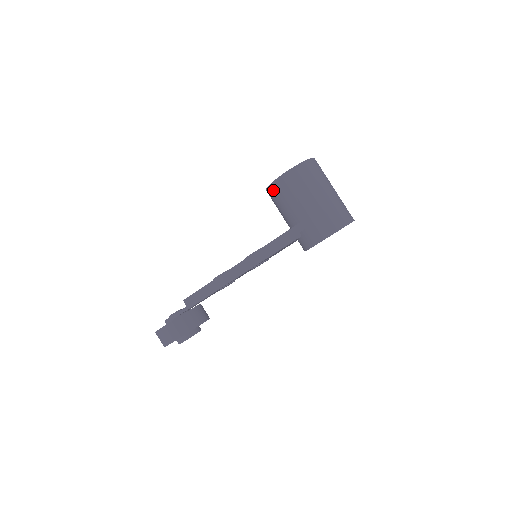
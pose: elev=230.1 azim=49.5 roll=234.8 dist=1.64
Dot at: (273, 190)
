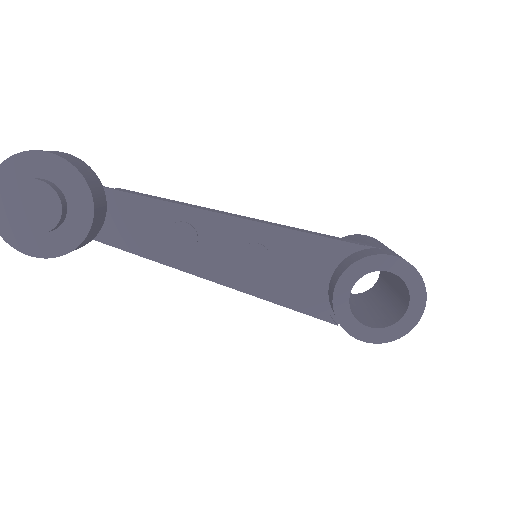
Dot at: (348, 237)
